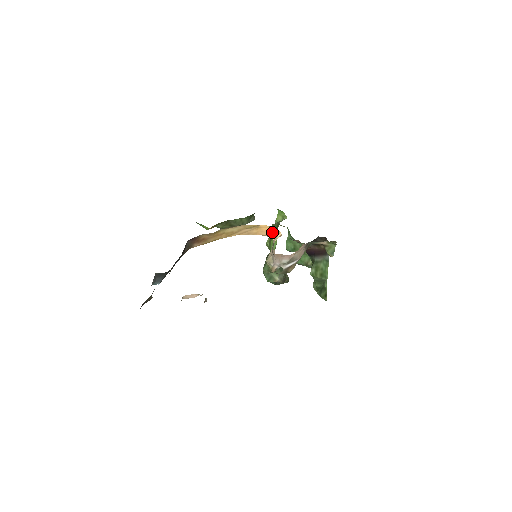
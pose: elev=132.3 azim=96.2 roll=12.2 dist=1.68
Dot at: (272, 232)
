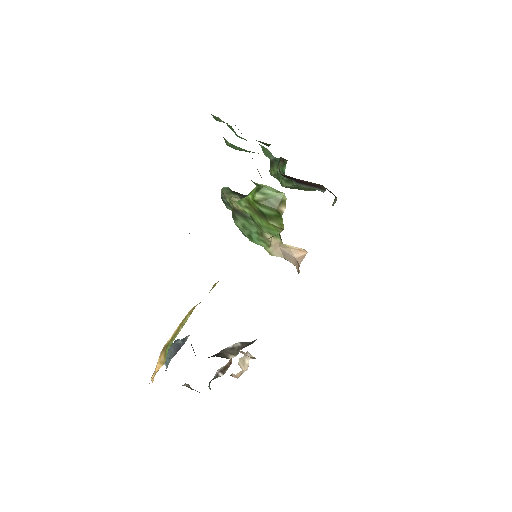
Dot at: occluded
